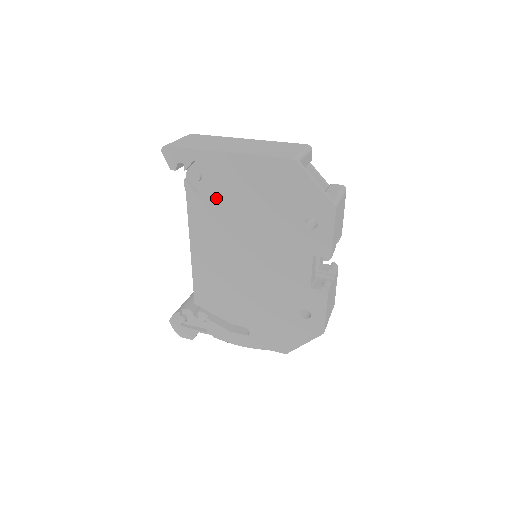
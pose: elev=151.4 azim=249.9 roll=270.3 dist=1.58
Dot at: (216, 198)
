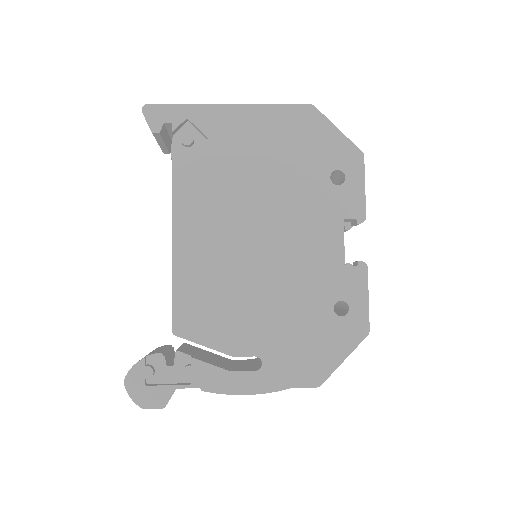
Dot at: (215, 162)
